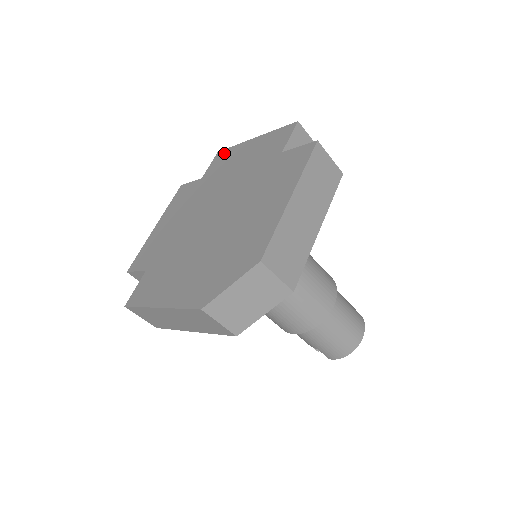
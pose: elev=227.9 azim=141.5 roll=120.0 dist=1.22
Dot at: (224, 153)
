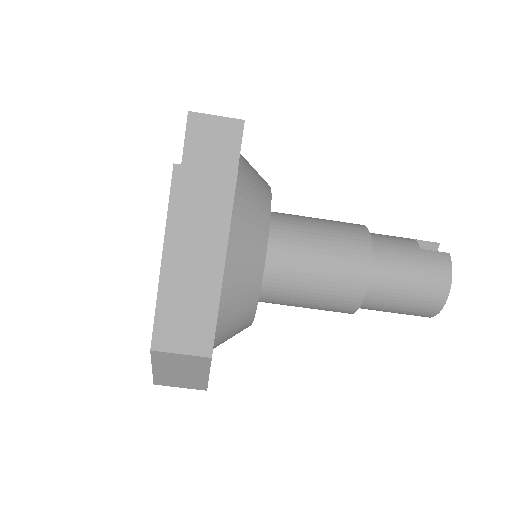
Dot at: occluded
